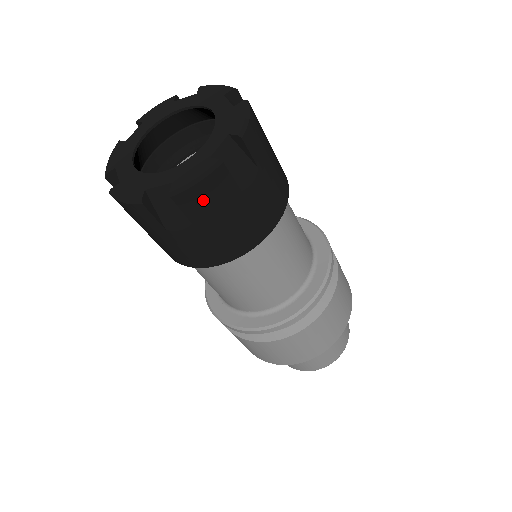
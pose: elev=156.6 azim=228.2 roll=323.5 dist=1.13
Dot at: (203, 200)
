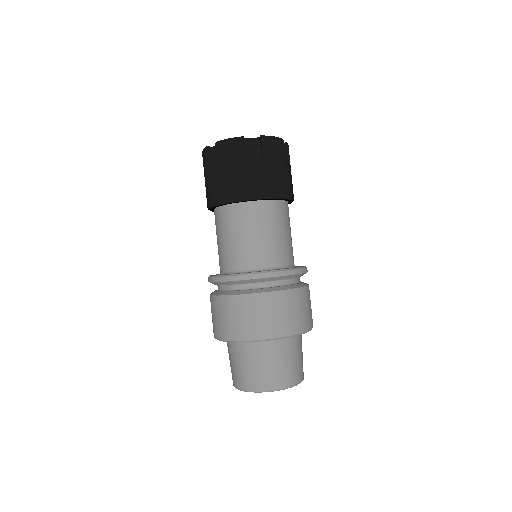
Dot at: (273, 148)
